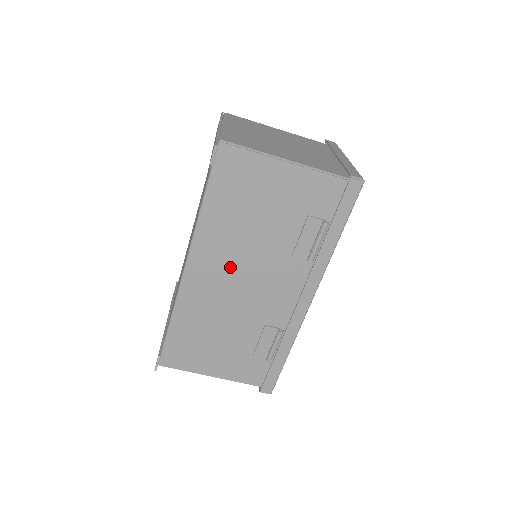
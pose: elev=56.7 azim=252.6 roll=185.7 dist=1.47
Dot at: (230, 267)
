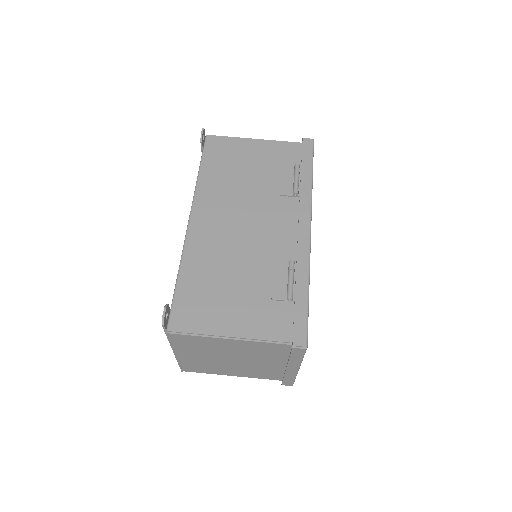
Dot at: (229, 213)
